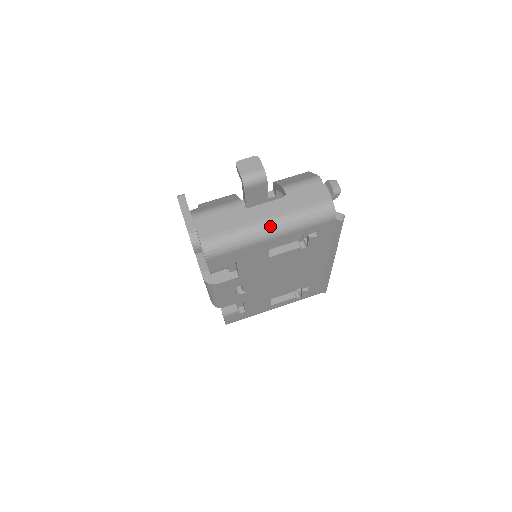
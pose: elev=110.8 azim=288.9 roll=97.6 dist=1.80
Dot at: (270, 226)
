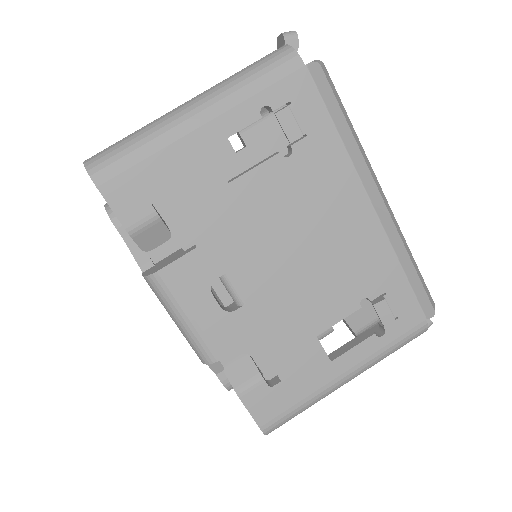
Dot at: (190, 104)
